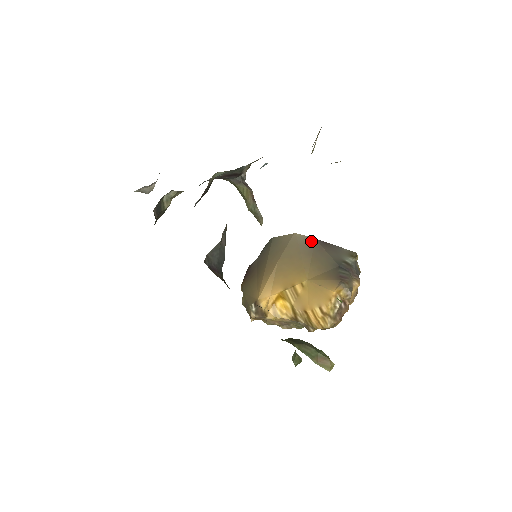
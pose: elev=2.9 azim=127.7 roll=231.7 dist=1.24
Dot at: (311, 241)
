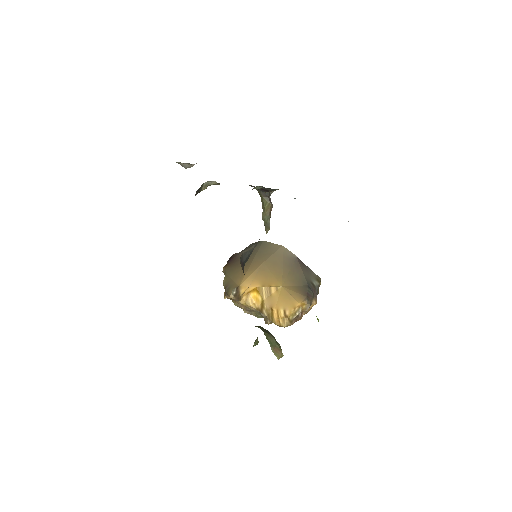
Dot at: (293, 257)
